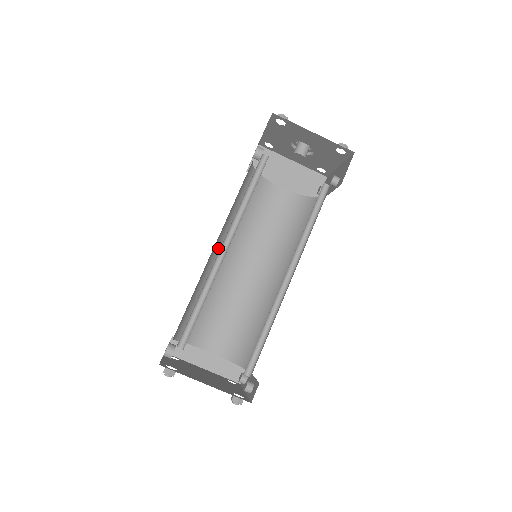
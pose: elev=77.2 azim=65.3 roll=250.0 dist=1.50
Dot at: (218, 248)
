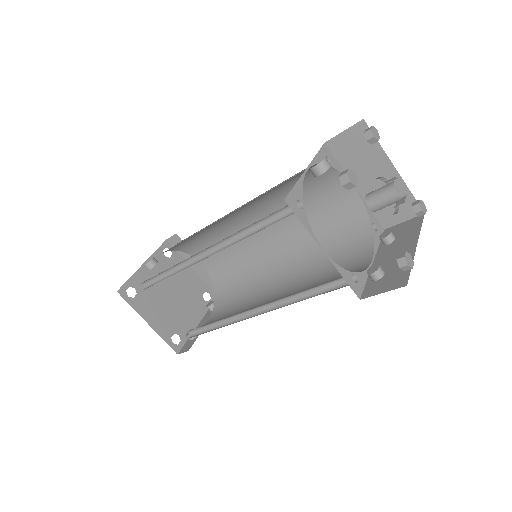
Dot at: (234, 212)
